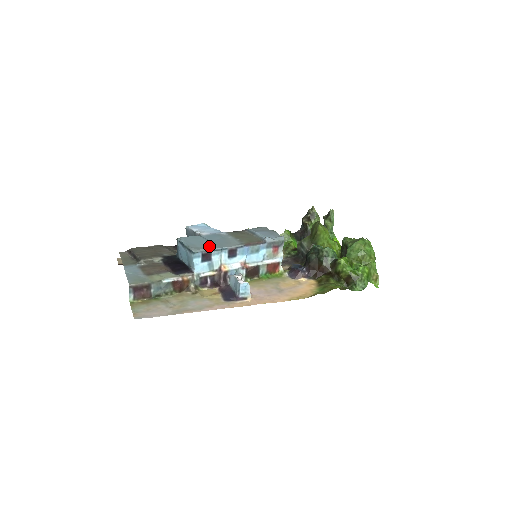
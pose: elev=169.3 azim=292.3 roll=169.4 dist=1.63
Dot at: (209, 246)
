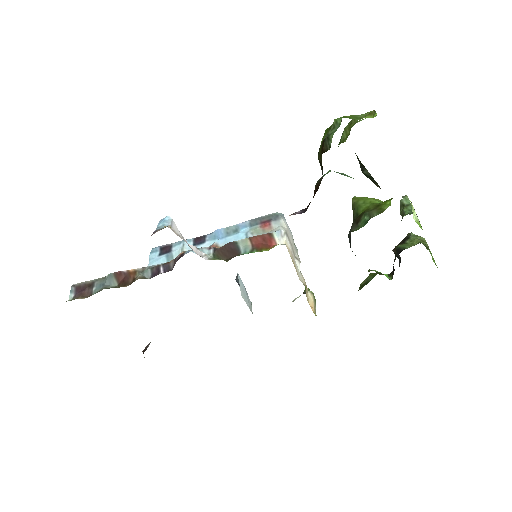
Dot at: occluded
